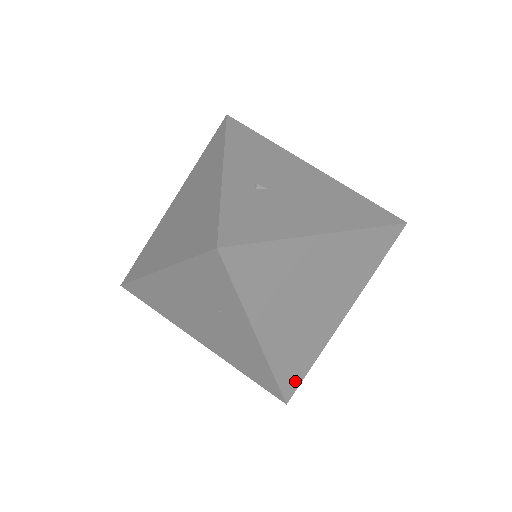
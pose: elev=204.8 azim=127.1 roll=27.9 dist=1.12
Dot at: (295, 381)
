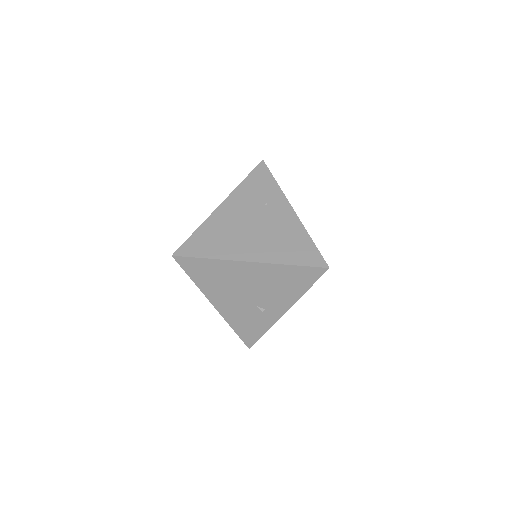
Dot at: occluded
